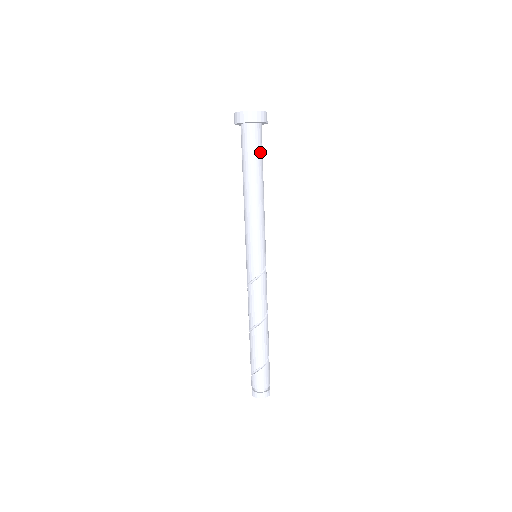
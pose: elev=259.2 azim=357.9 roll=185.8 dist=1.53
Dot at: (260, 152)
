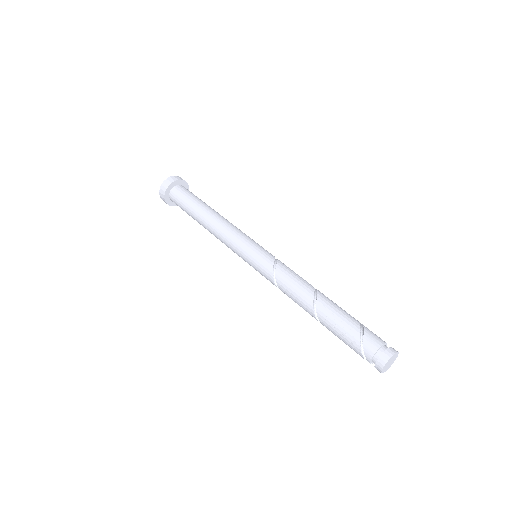
Dot at: occluded
